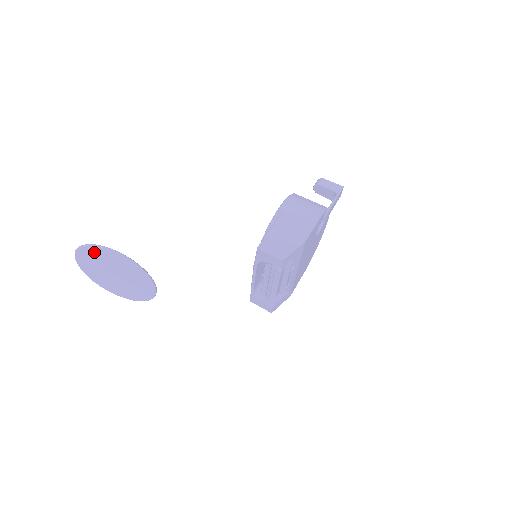
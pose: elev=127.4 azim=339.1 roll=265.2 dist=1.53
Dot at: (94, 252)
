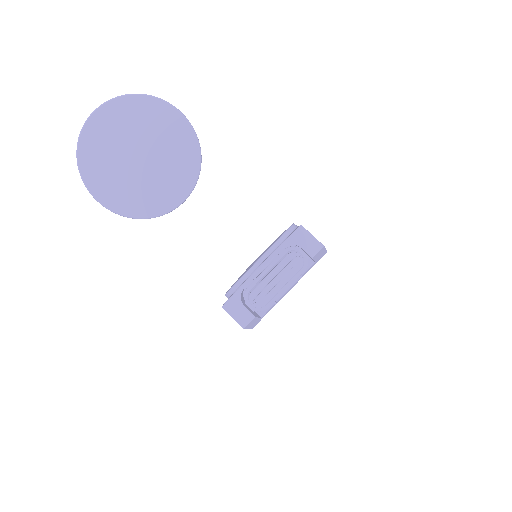
Dot at: (152, 109)
